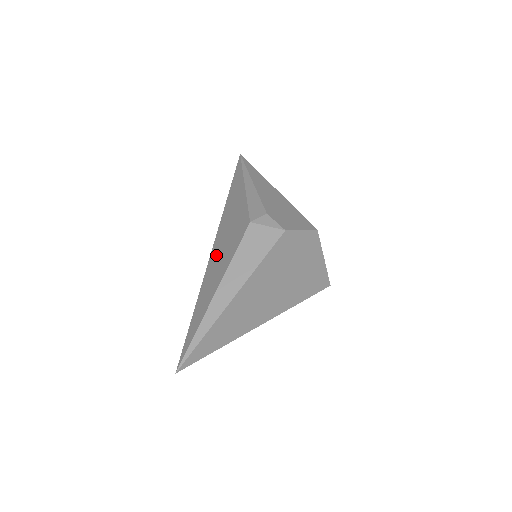
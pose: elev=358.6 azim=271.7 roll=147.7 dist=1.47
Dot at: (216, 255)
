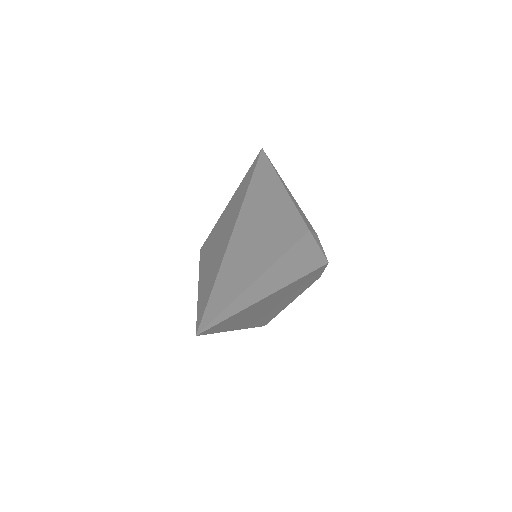
Dot at: (251, 229)
